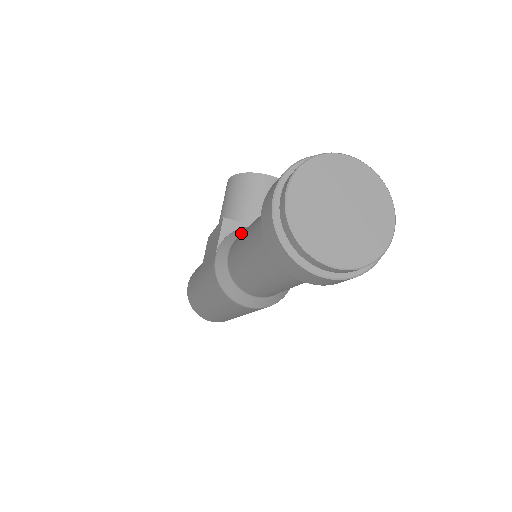
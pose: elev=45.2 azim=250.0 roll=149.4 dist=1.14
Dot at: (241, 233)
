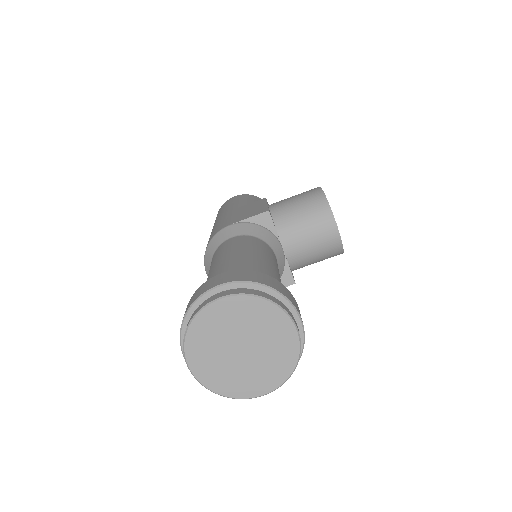
Dot at: (260, 236)
